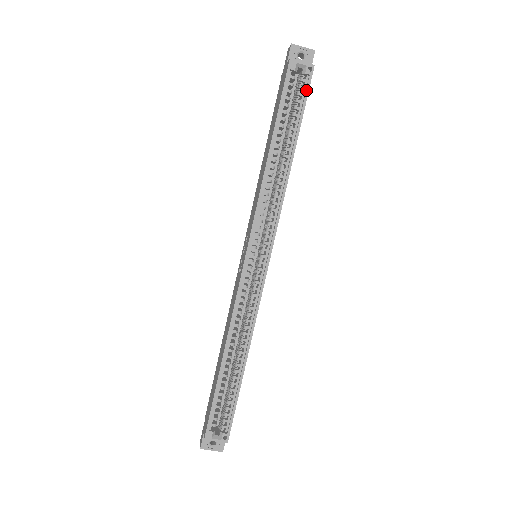
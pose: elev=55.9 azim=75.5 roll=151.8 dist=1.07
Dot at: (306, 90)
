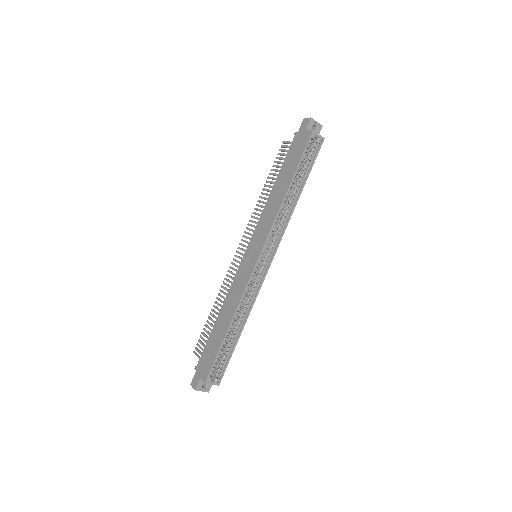
Dot at: (317, 153)
